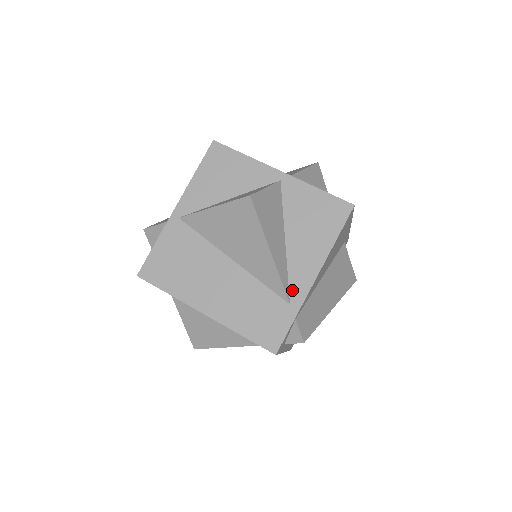
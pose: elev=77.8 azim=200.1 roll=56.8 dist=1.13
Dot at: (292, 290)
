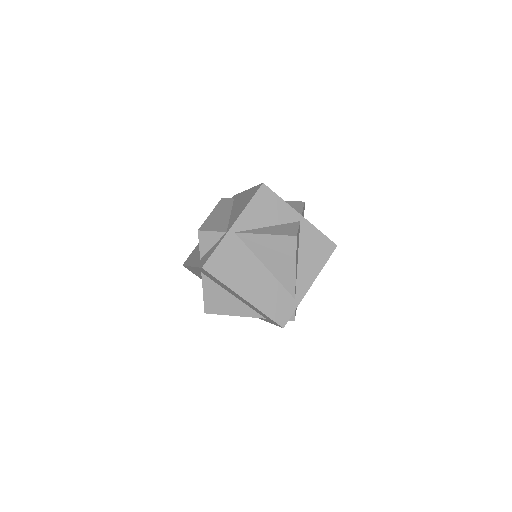
Dot at: (297, 291)
